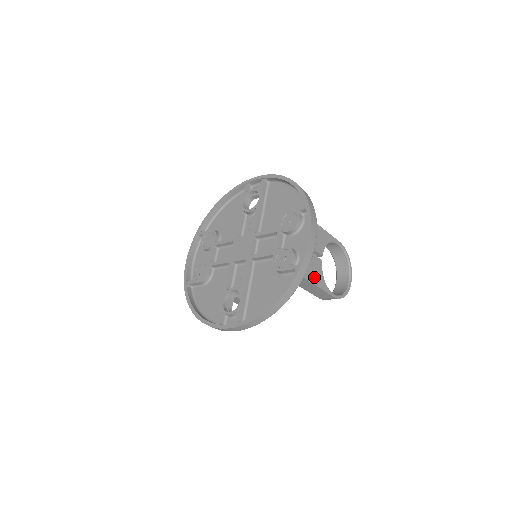
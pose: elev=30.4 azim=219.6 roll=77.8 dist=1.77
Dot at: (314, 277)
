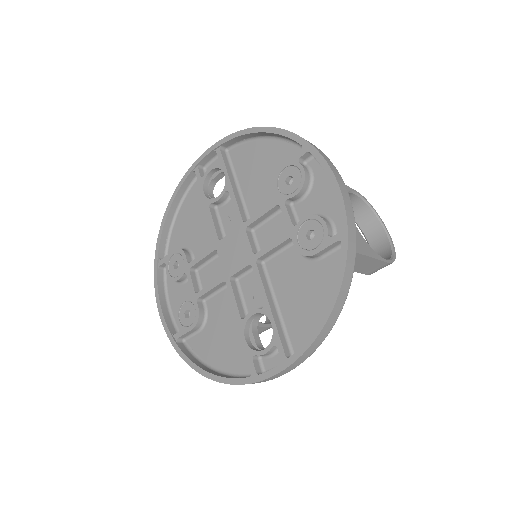
Dot at: (357, 245)
